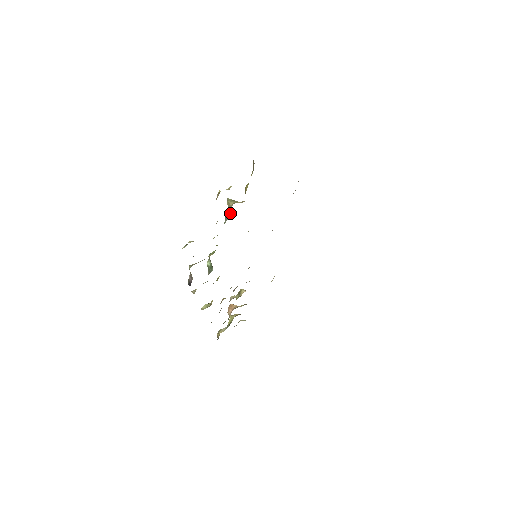
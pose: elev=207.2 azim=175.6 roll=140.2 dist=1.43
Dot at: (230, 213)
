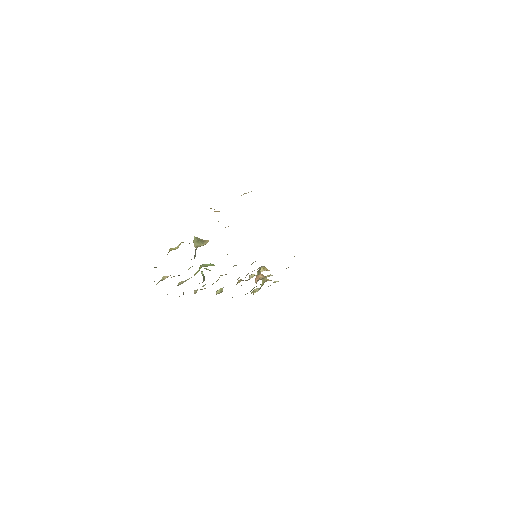
Dot at: occluded
